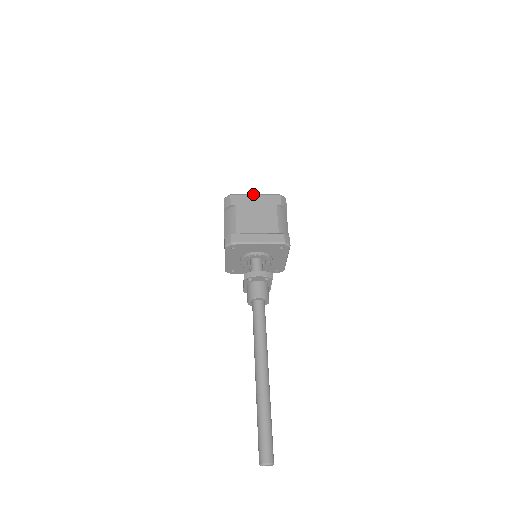
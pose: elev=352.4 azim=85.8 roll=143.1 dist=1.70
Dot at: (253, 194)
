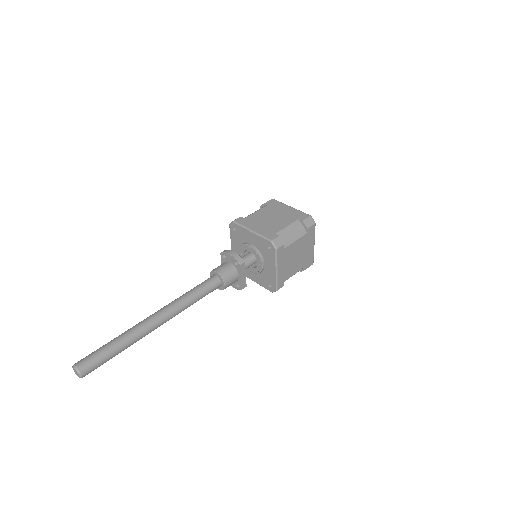
Dot at: (290, 206)
